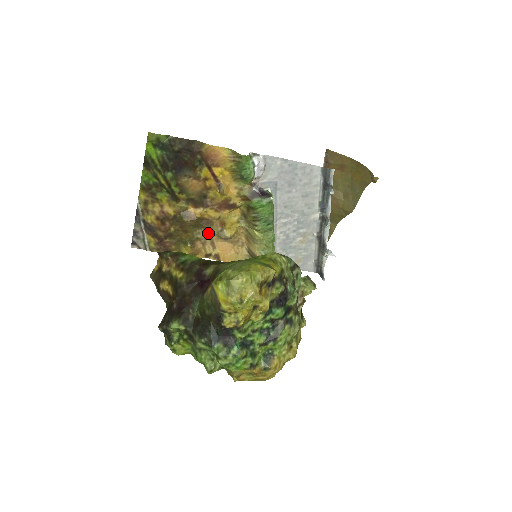
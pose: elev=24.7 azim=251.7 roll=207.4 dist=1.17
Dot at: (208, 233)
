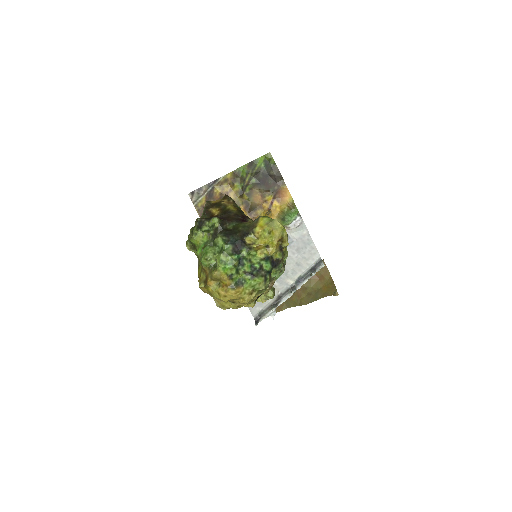
Dot at: occluded
